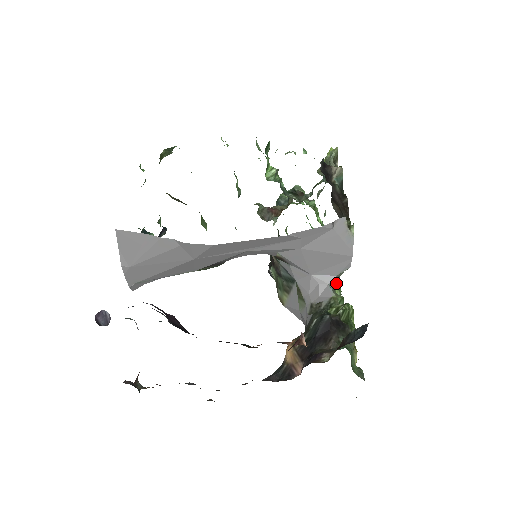
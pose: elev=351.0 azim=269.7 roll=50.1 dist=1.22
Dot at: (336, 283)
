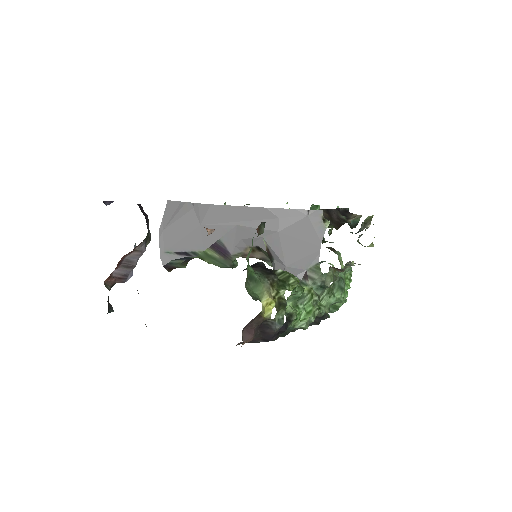
Dot at: (309, 286)
